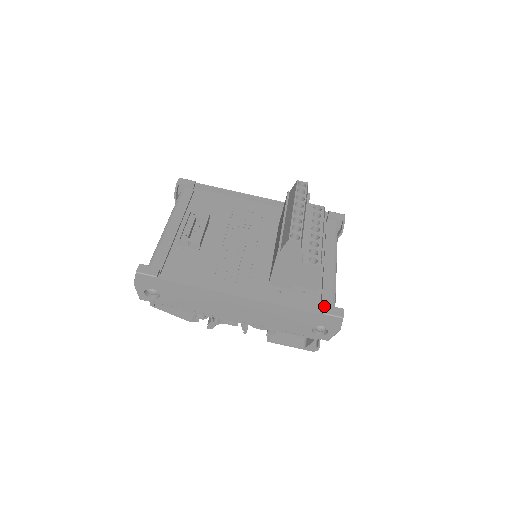
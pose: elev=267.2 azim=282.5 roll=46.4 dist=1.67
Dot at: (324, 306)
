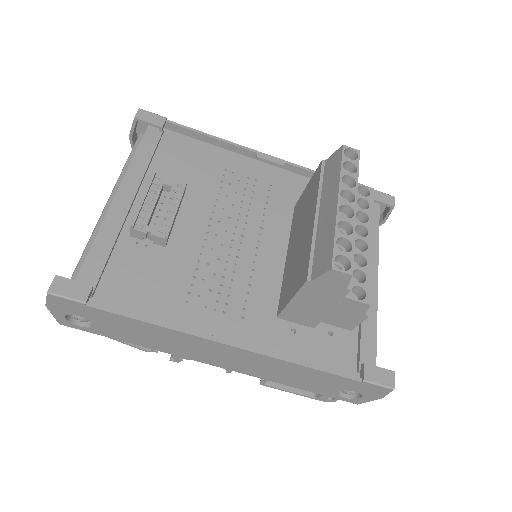
Dot at: (365, 366)
